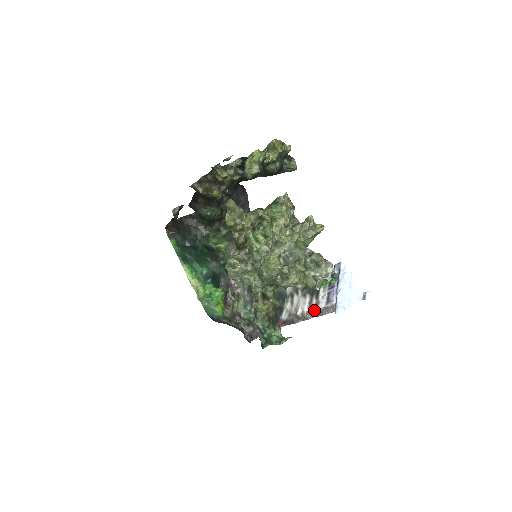
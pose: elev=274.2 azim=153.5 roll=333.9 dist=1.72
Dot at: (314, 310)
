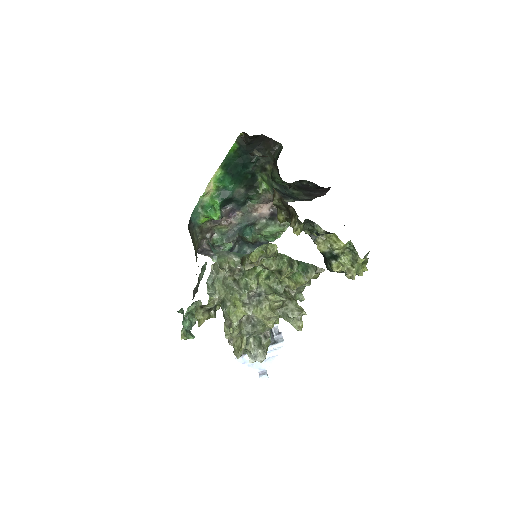
Dot at: occluded
